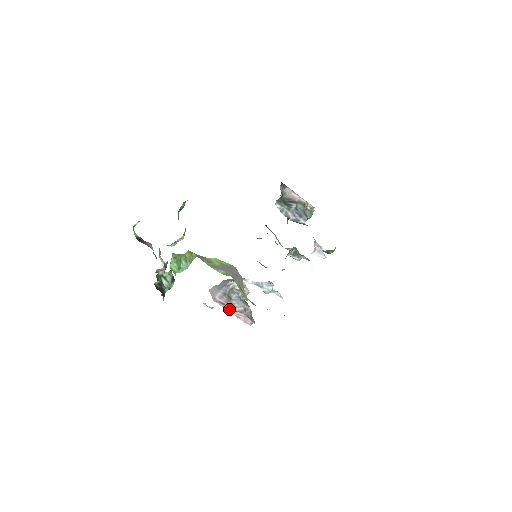
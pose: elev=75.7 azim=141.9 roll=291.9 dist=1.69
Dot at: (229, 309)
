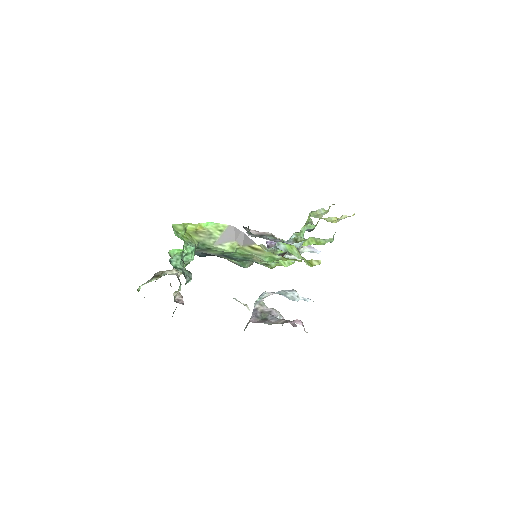
Dot at: (271, 324)
